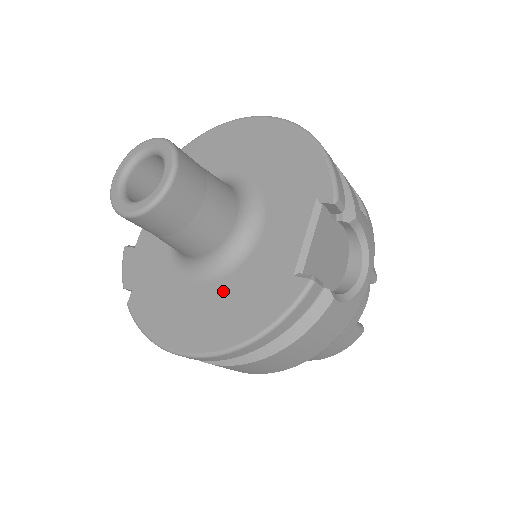
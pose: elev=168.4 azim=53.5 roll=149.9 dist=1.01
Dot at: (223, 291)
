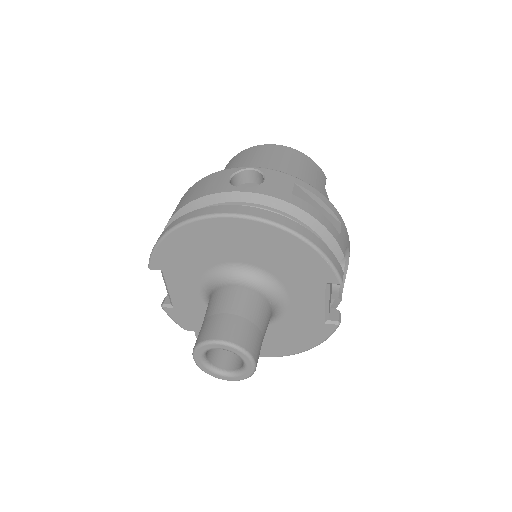
Dot at: (275, 331)
